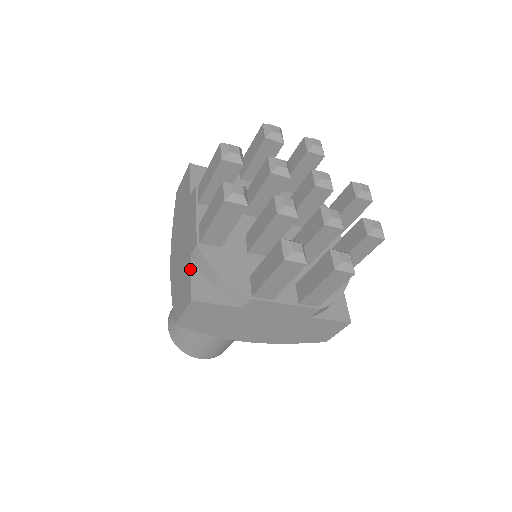
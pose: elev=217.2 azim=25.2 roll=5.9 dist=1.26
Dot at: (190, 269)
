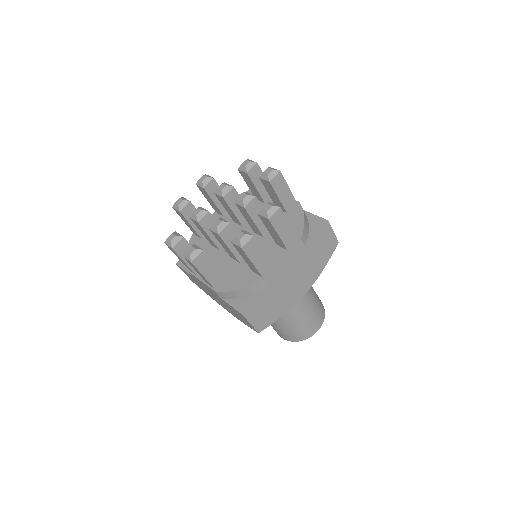
Dot at: (228, 304)
